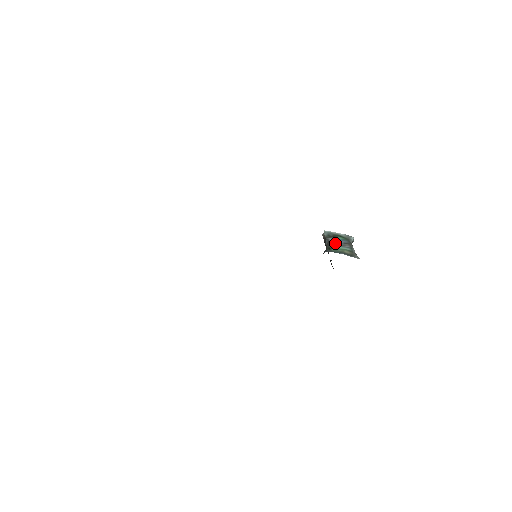
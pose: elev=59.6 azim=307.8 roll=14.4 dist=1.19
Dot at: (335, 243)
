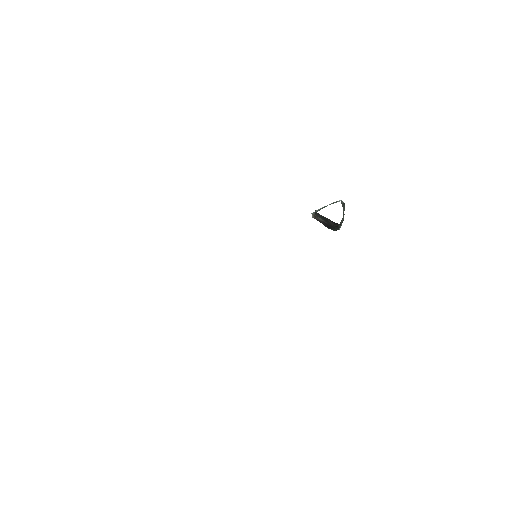
Dot at: occluded
